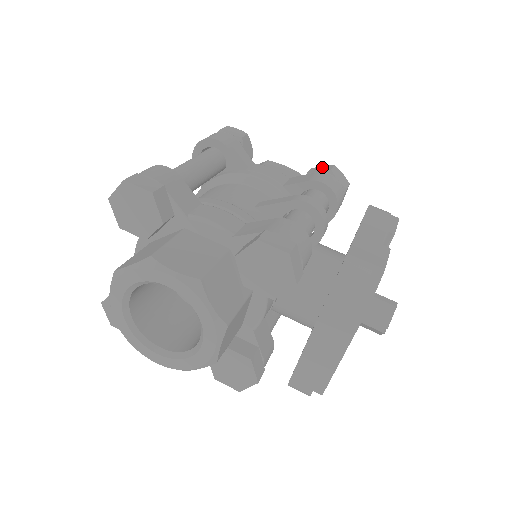
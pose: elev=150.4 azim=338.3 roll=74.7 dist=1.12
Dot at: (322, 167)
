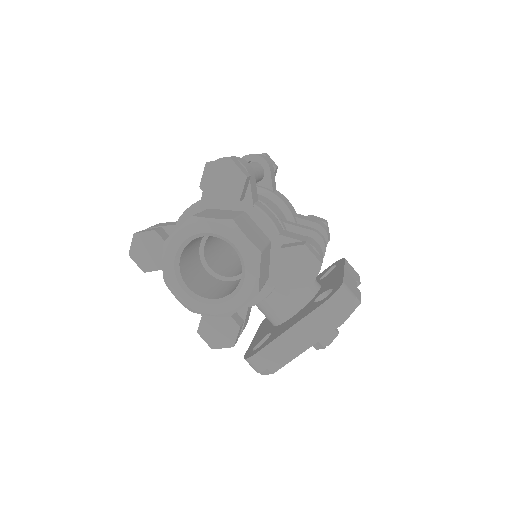
Dot at: (318, 217)
